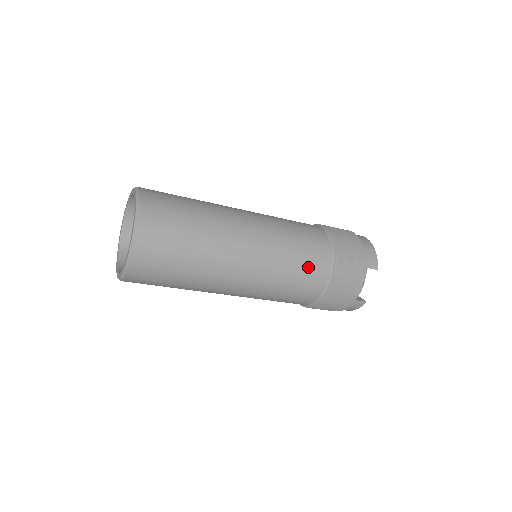
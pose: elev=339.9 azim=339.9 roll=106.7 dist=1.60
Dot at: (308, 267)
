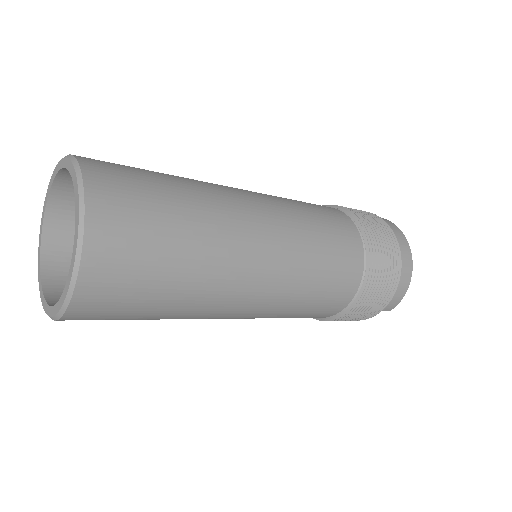
Dot at: (308, 315)
